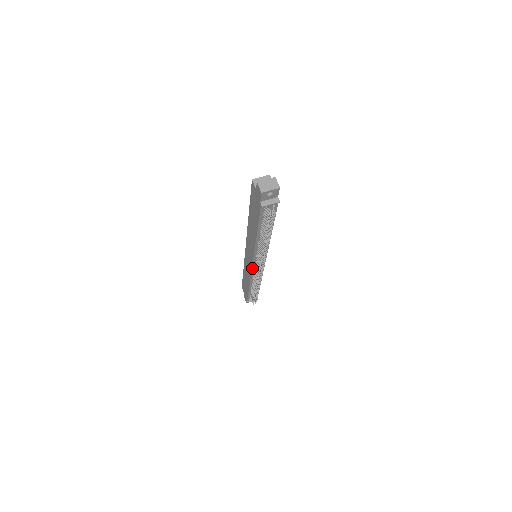
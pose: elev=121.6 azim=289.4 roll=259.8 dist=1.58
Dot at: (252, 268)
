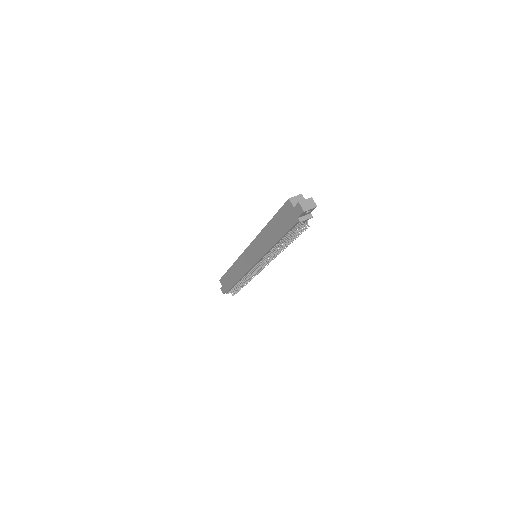
Dot at: (252, 267)
